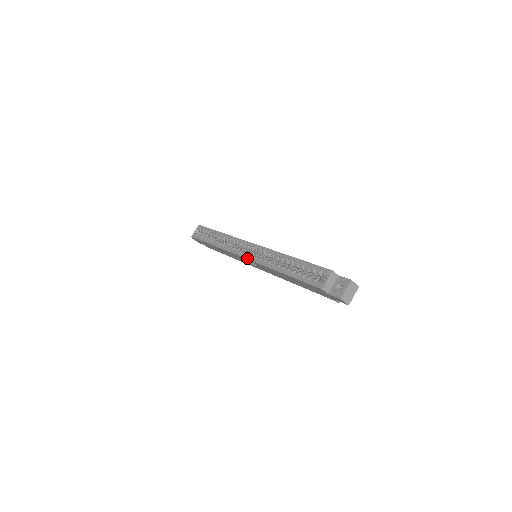
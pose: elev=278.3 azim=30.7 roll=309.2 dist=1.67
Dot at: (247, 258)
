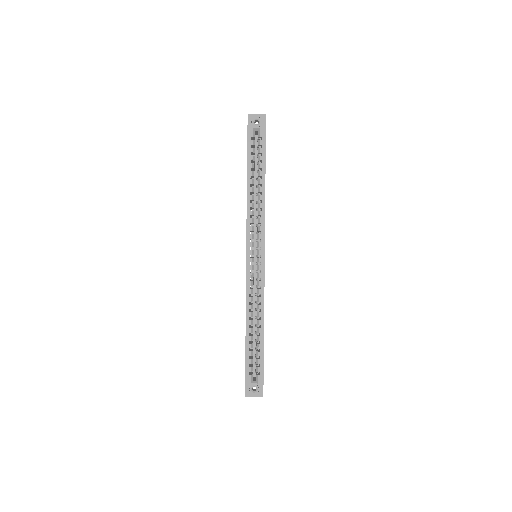
Dot at: (247, 266)
